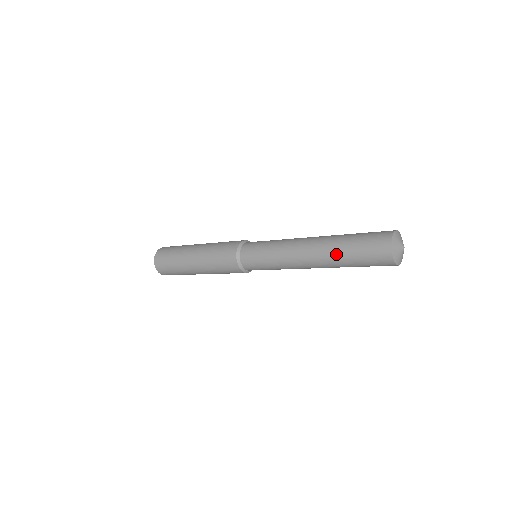
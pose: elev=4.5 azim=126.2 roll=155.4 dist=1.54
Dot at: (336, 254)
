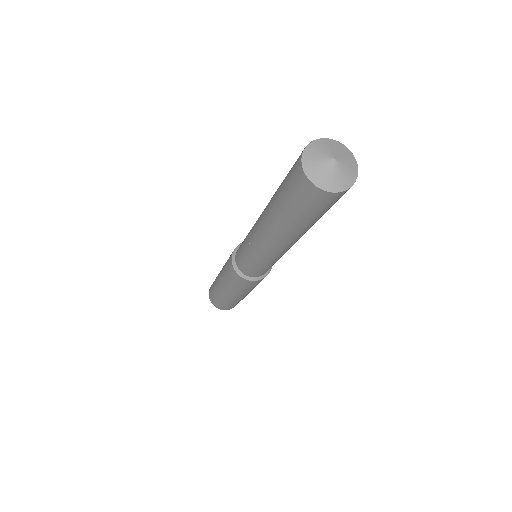
Dot at: (273, 196)
